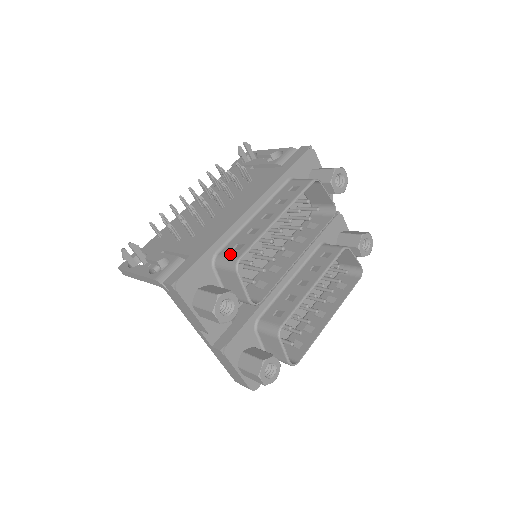
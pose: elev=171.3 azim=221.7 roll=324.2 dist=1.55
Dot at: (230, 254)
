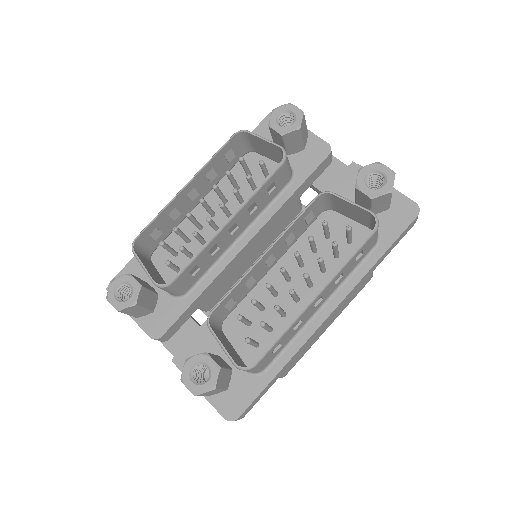
Dot at: (145, 241)
